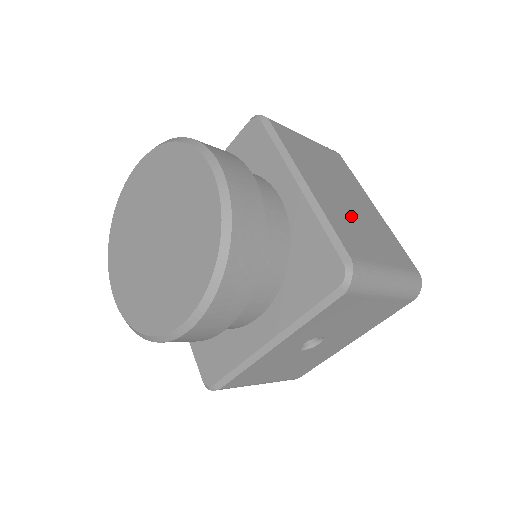
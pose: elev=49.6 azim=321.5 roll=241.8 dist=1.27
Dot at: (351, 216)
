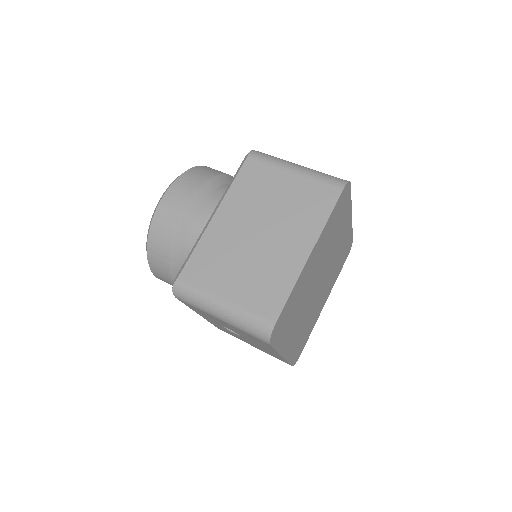
Dot at: (238, 251)
